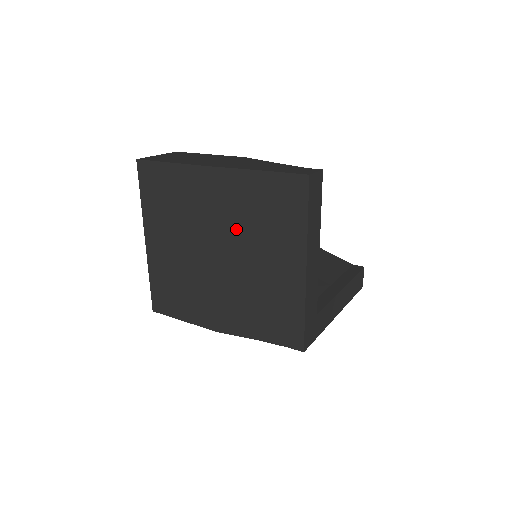
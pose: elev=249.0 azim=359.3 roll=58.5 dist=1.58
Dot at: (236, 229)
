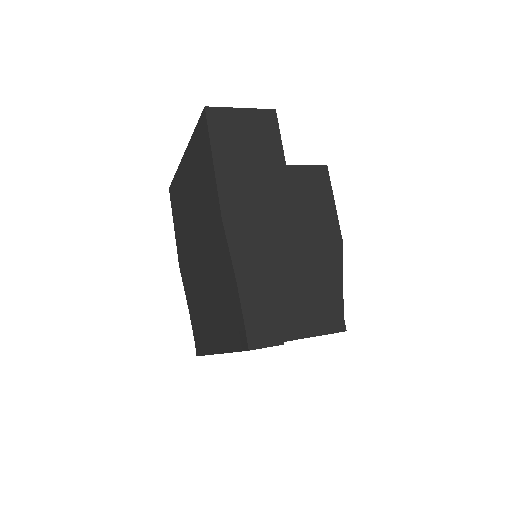
Dot at: (211, 269)
